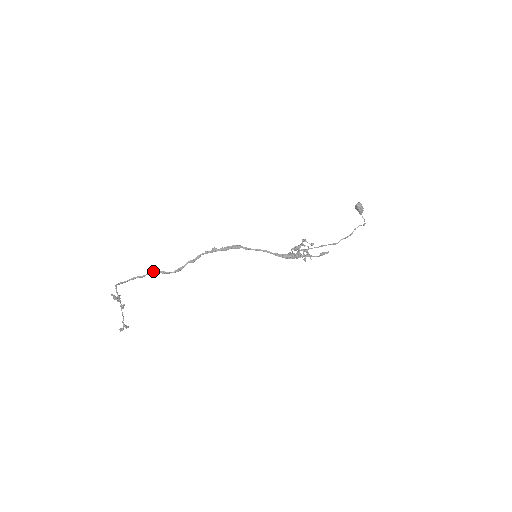
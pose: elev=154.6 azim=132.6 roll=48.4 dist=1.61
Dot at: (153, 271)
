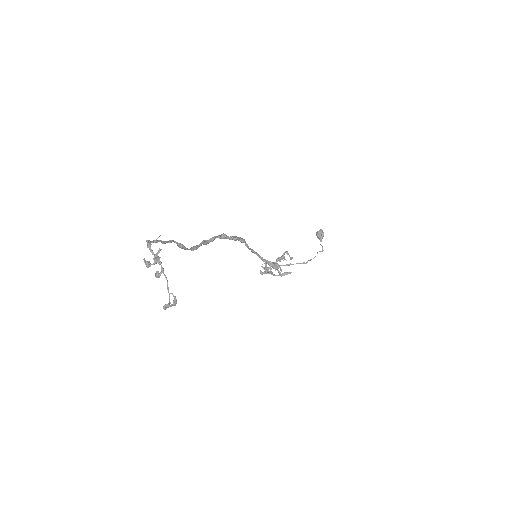
Dot at: (173, 240)
